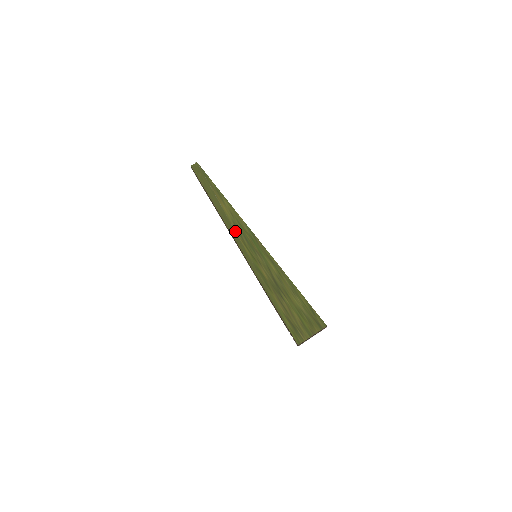
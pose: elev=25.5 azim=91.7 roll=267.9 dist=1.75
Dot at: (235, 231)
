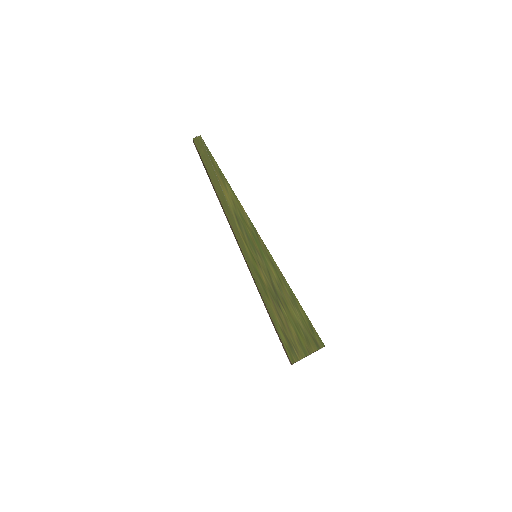
Dot at: (236, 224)
